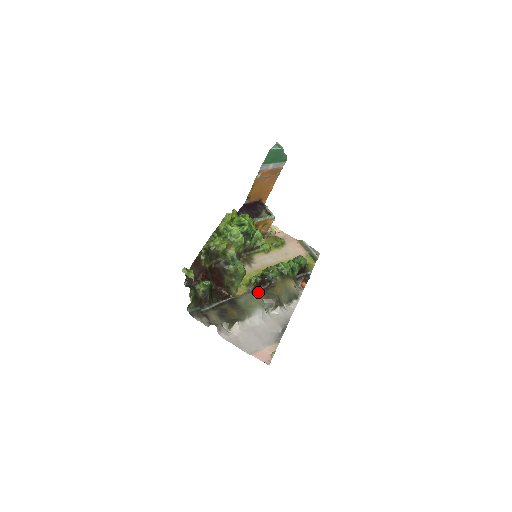
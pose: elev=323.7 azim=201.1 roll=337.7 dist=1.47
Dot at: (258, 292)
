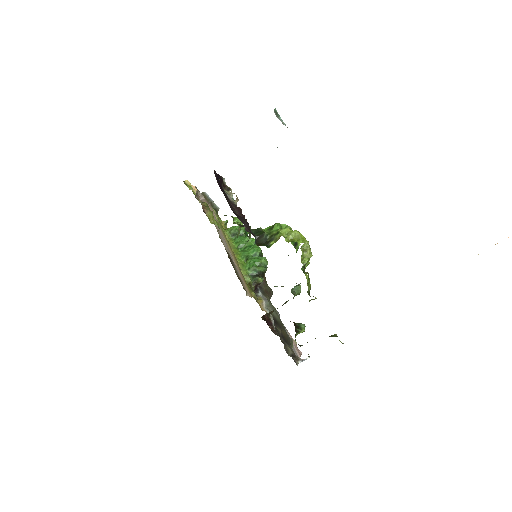
Dot at: (265, 293)
